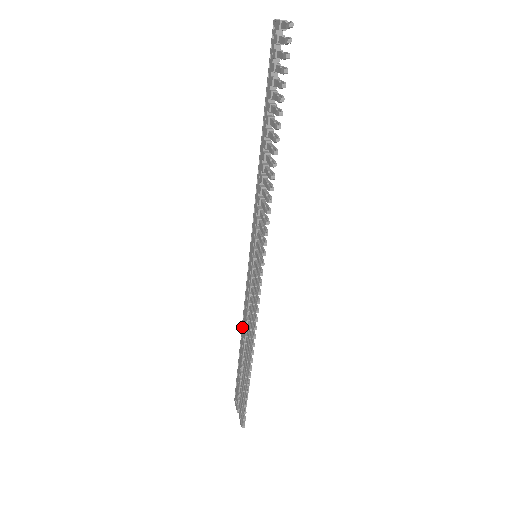
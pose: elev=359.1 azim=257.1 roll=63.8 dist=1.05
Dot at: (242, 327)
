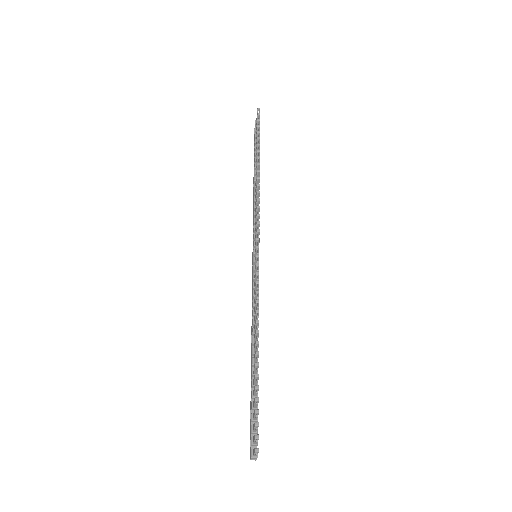
Dot at: (251, 343)
